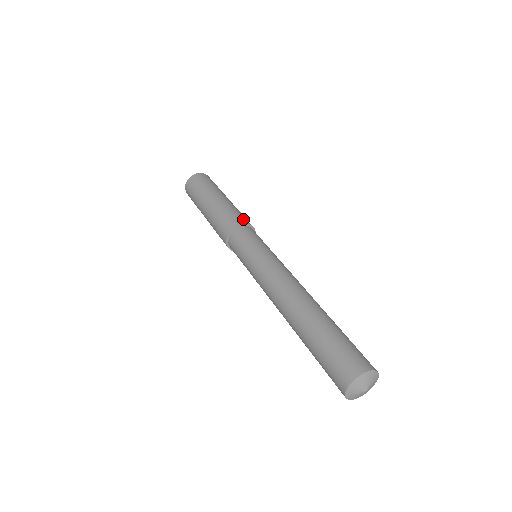
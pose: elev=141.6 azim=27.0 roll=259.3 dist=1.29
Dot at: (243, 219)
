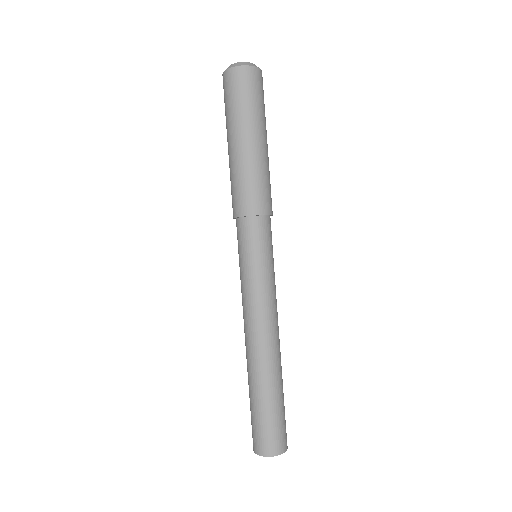
Dot at: (255, 204)
